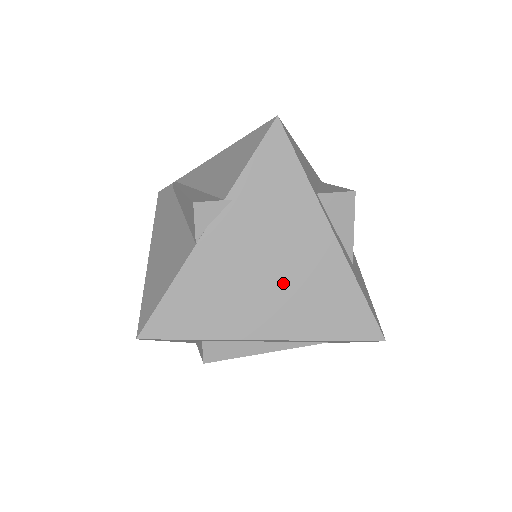
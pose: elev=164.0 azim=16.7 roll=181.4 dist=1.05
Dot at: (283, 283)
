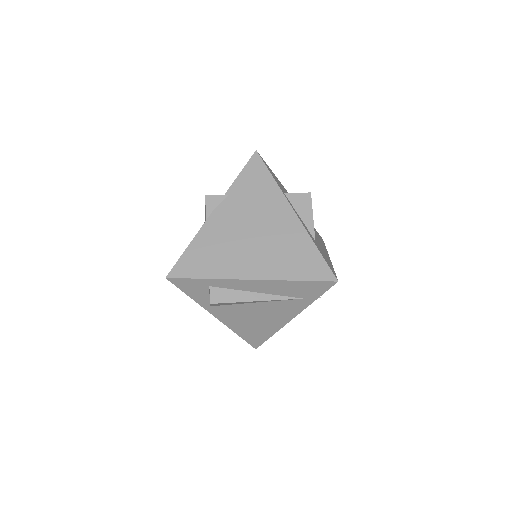
Dot at: (262, 242)
